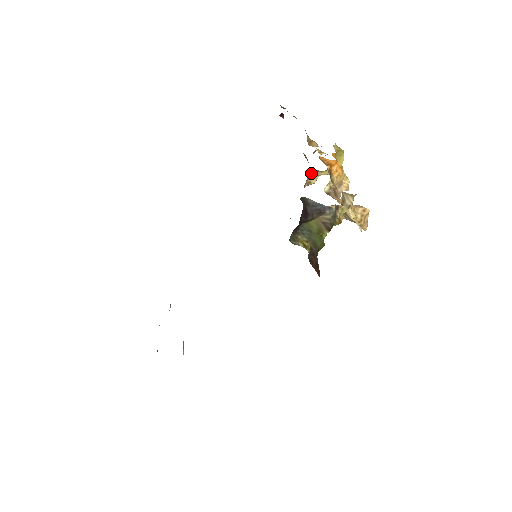
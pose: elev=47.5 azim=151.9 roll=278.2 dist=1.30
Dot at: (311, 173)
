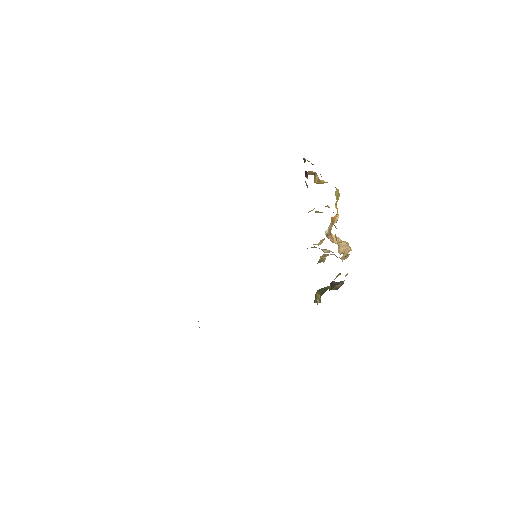
Dot at: occluded
